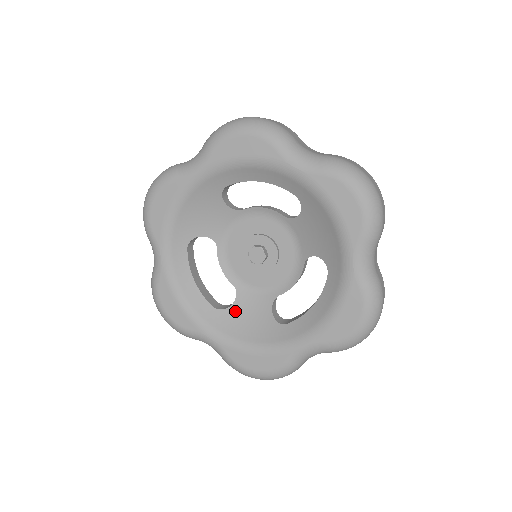
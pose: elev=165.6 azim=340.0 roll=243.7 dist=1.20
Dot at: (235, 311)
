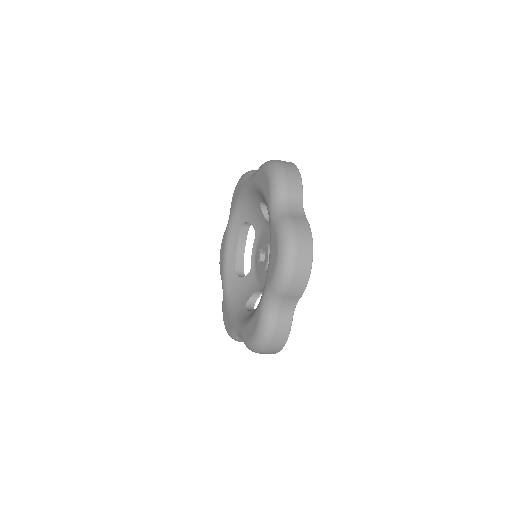
Dot at: (241, 282)
